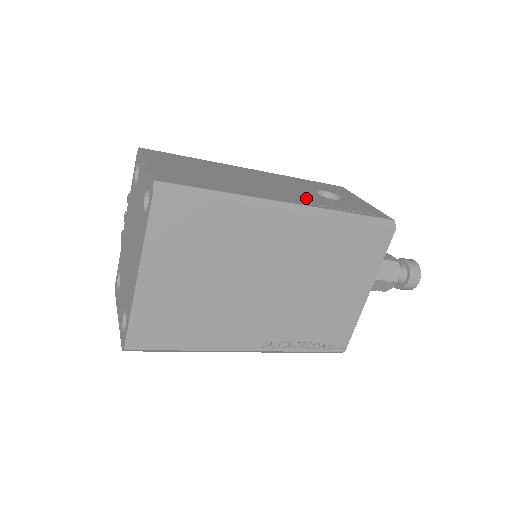
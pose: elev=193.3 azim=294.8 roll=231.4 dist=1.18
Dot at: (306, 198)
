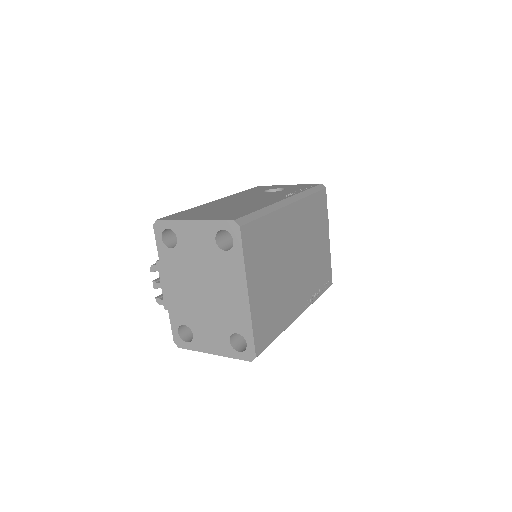
Dot at: (278, 195)
